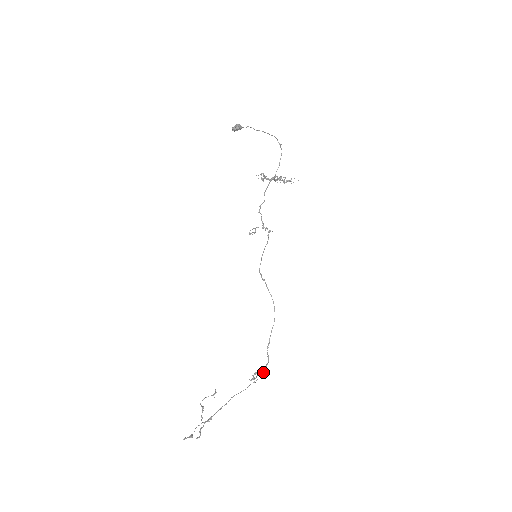
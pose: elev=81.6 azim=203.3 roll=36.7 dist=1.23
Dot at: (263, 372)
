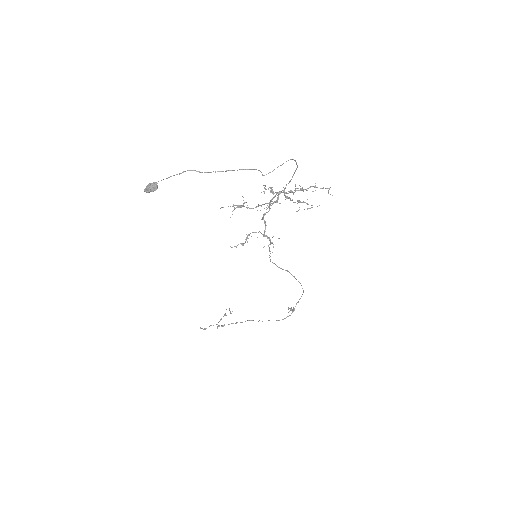
Dot at: occluded
